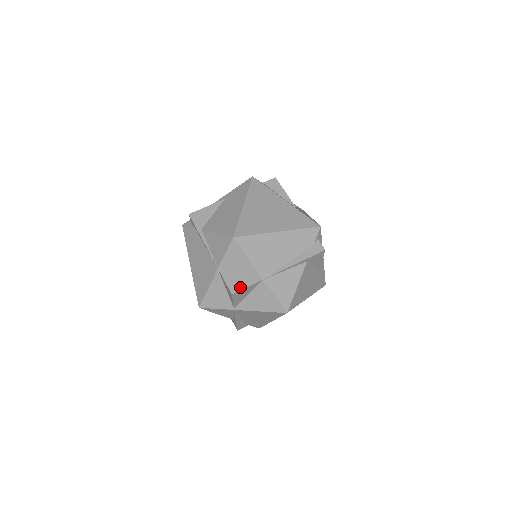
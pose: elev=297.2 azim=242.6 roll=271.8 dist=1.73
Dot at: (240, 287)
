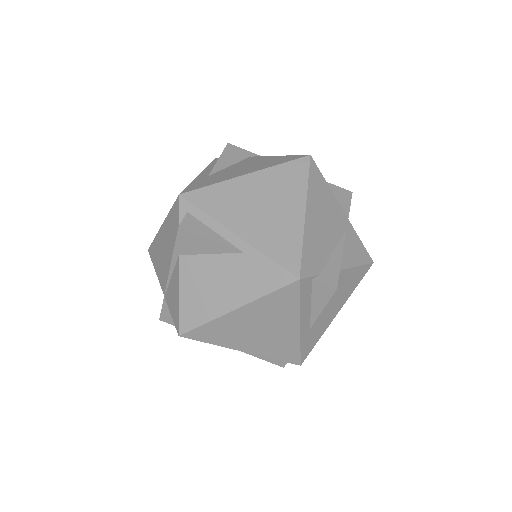
Dot at: (172, 323)
